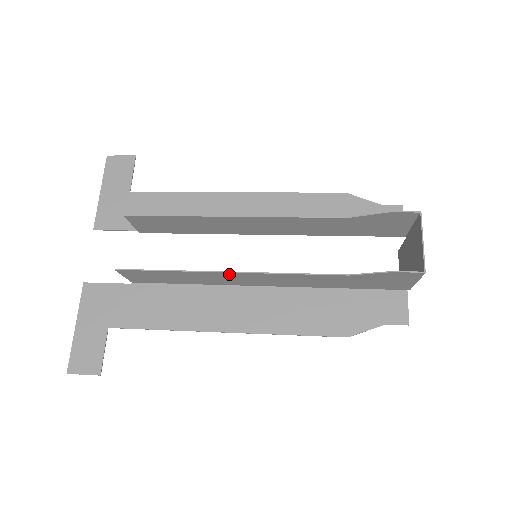
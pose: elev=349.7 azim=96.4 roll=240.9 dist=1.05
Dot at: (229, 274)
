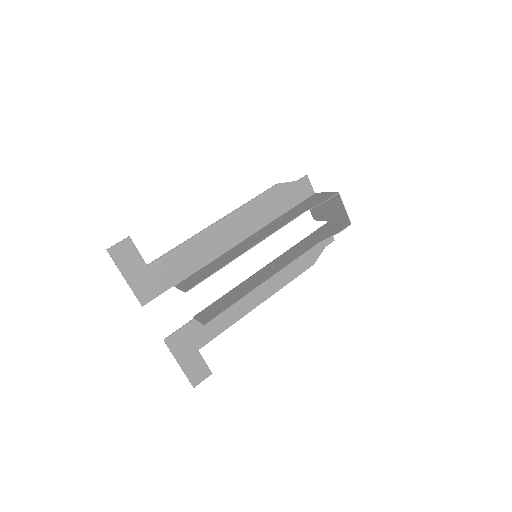
Dot at: (262, 282)
